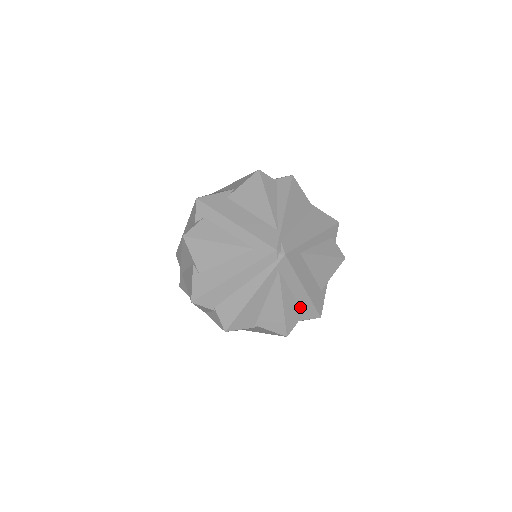
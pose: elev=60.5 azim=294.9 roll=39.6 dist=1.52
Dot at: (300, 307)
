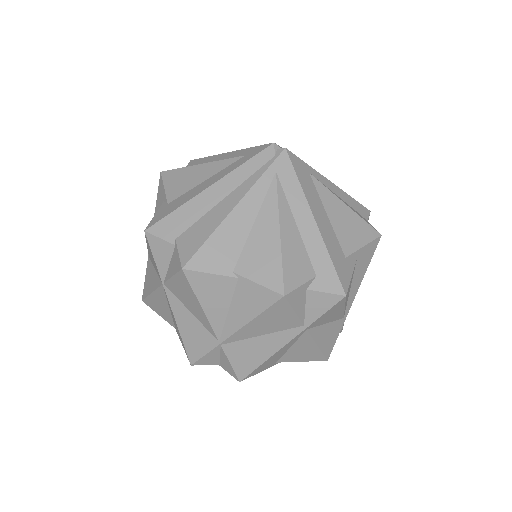
Dot at: (309, 258)
